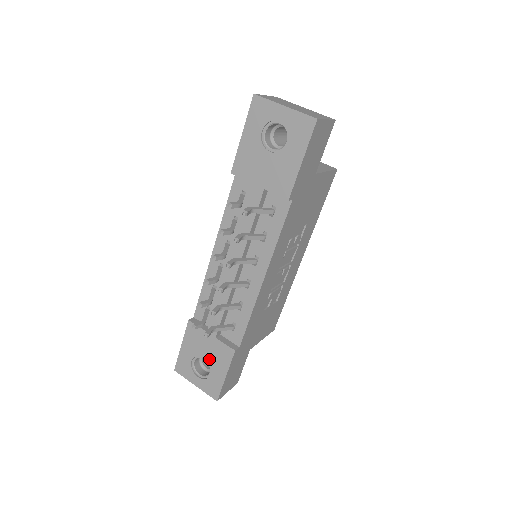
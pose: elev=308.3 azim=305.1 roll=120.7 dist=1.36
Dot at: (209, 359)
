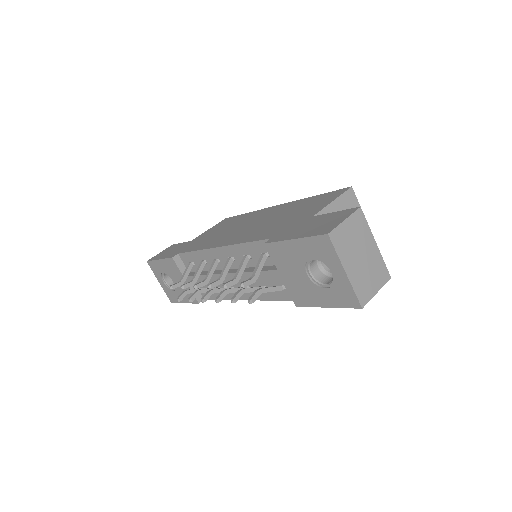
Dot at: occluded
